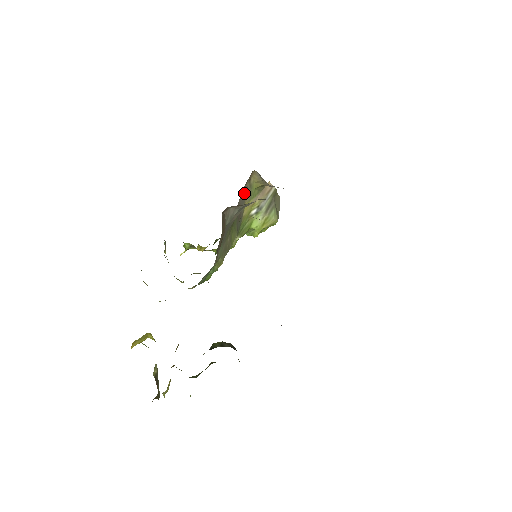
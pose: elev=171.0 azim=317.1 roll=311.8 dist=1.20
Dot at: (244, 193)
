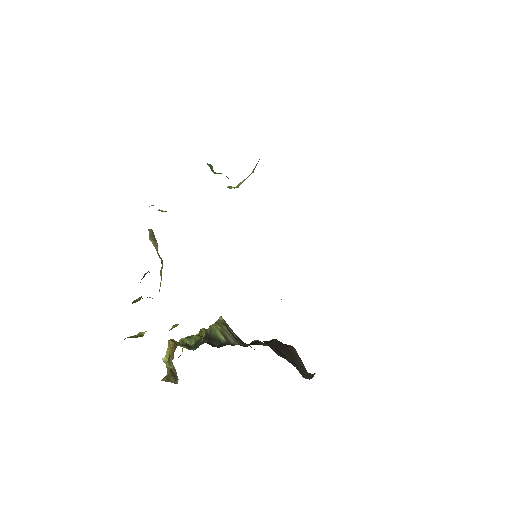
Dot at: occluded
